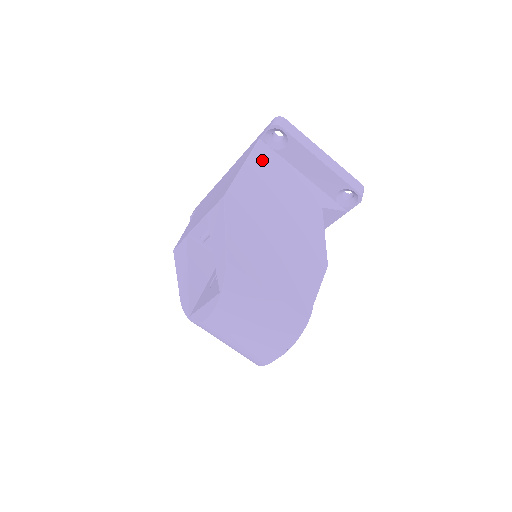
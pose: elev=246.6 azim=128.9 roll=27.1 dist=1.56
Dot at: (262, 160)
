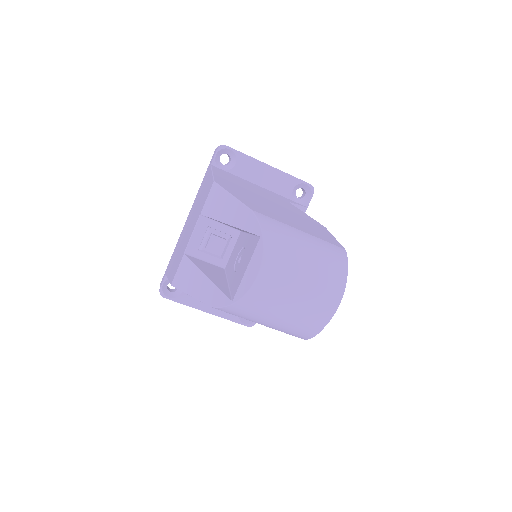
Dot at: (223, 173)
